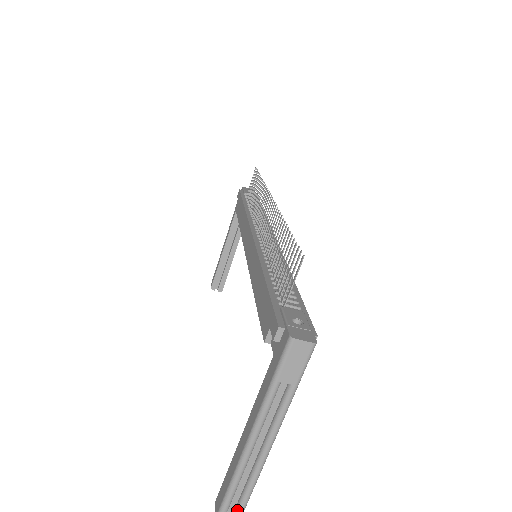
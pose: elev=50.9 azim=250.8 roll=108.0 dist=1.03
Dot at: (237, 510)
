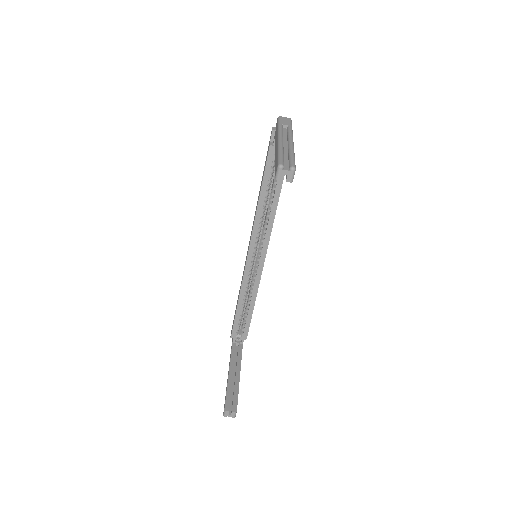
Dot at: (290, 162)
